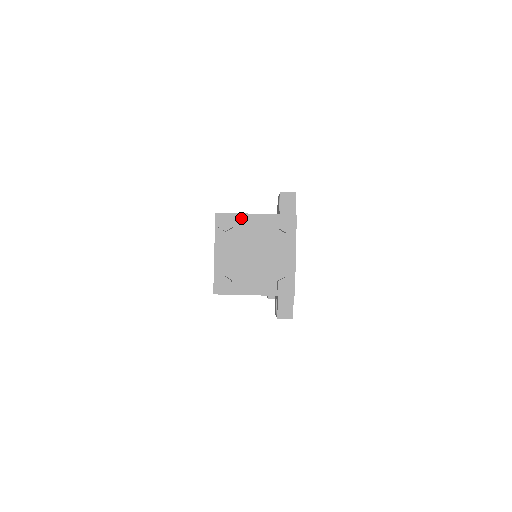
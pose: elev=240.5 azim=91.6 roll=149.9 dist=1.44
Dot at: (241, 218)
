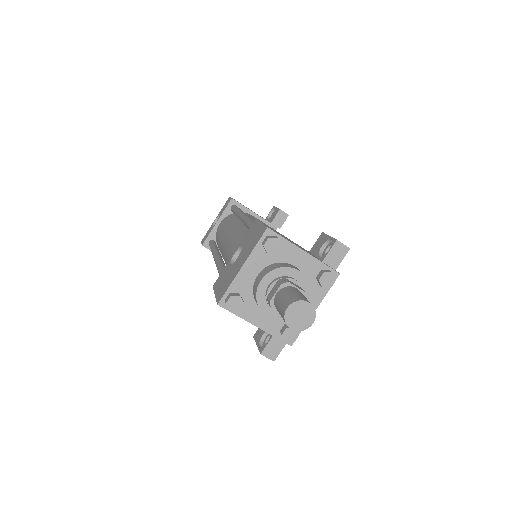
Dot at: (289, 247)
